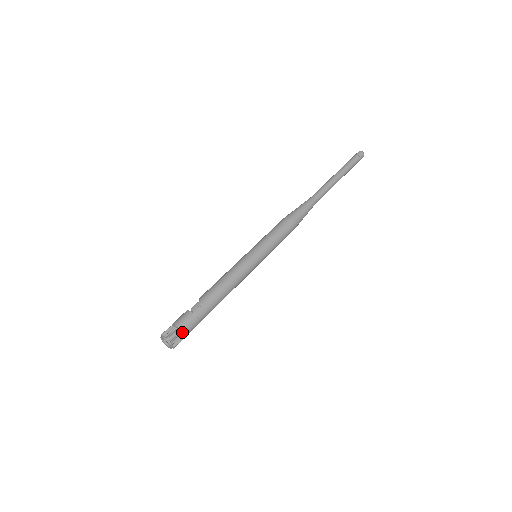
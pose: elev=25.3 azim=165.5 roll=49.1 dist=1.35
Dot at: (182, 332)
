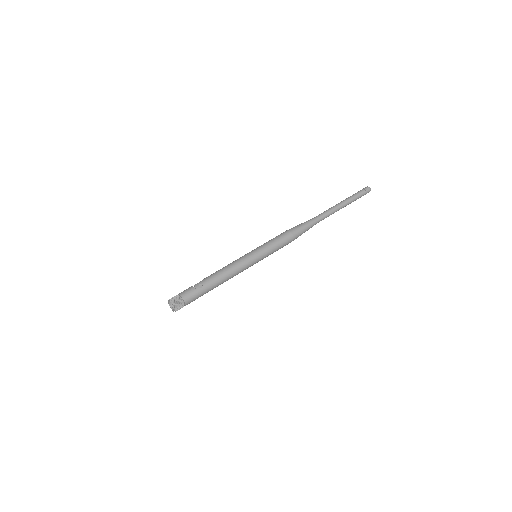
Dot at: (183, 300)
